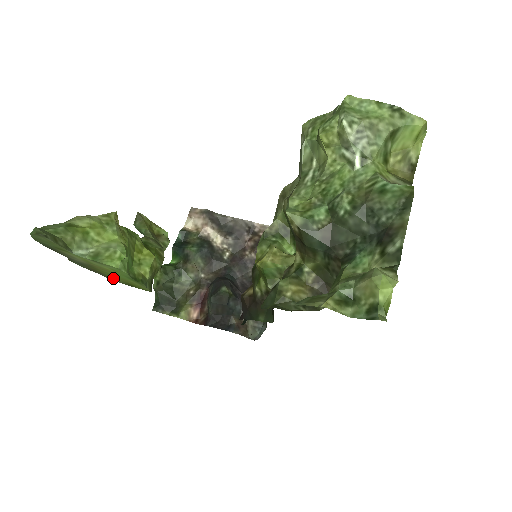
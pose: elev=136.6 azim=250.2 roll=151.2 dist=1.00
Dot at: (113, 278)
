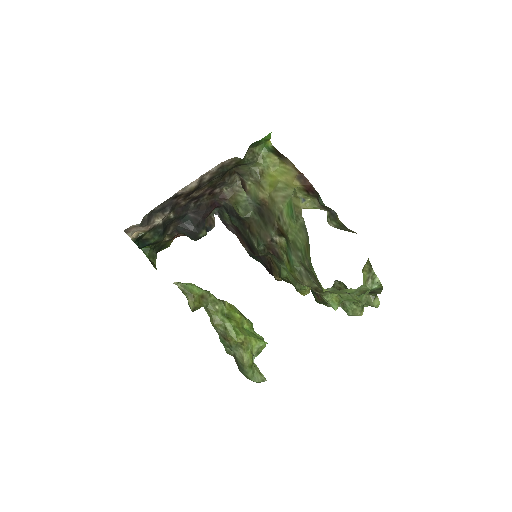
Dot at: occluded
